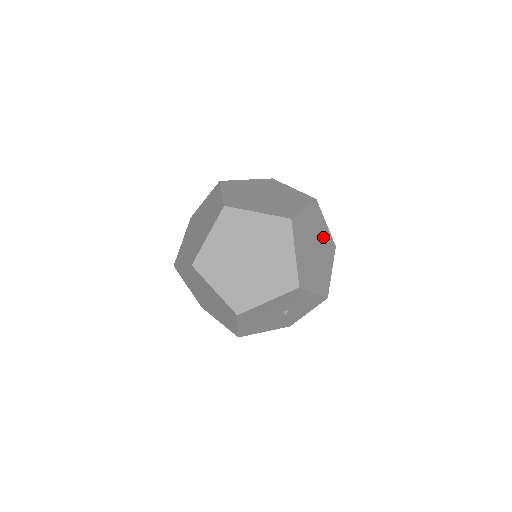
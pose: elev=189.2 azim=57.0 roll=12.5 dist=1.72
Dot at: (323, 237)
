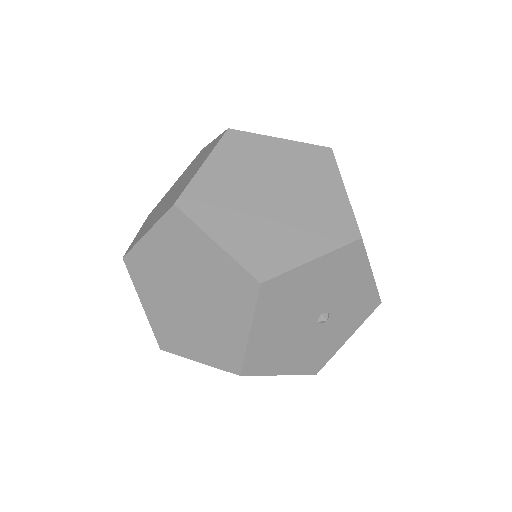
Dot at: occluded
